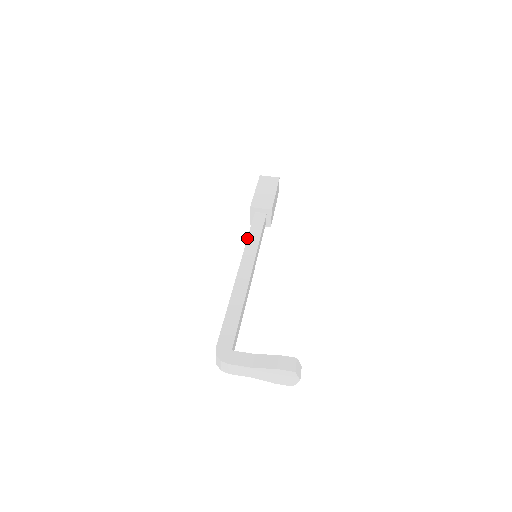
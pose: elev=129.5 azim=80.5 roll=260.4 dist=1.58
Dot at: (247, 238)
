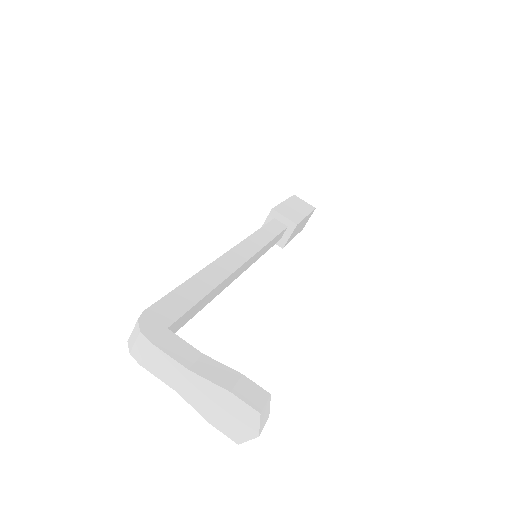
Dot at: occluded
